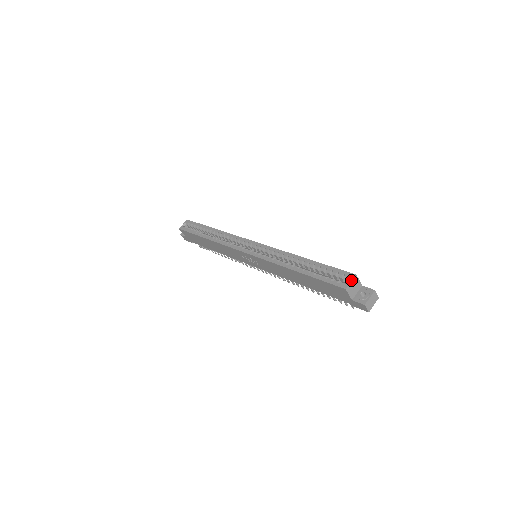
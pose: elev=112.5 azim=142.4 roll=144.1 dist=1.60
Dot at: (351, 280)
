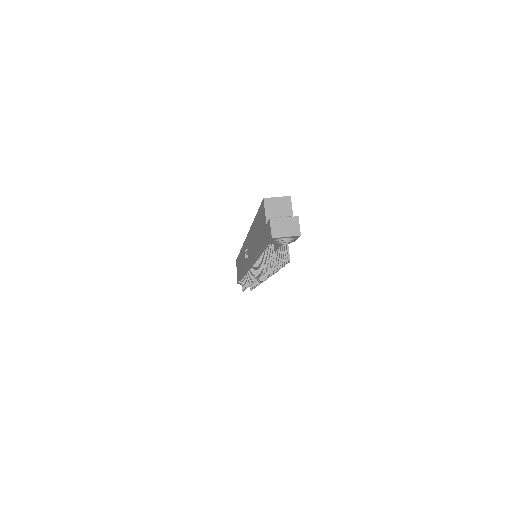
Dot at: (279, 197)
